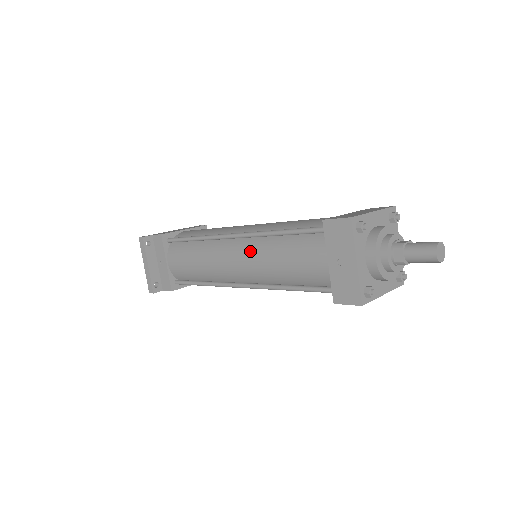
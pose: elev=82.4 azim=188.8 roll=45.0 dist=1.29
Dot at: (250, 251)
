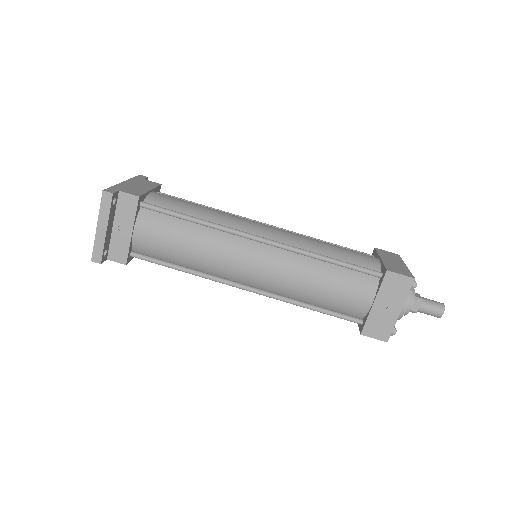
Dot at: (282, 264)
